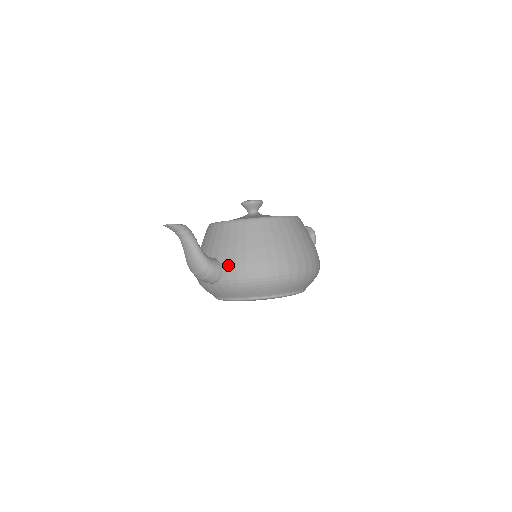
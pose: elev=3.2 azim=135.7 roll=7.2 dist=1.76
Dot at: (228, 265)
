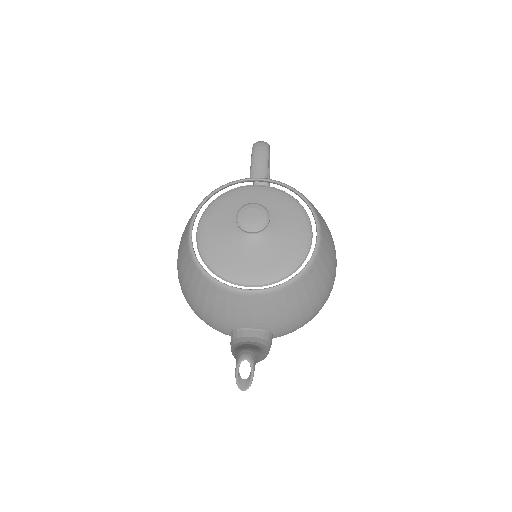
Dot at: (281, 331)
